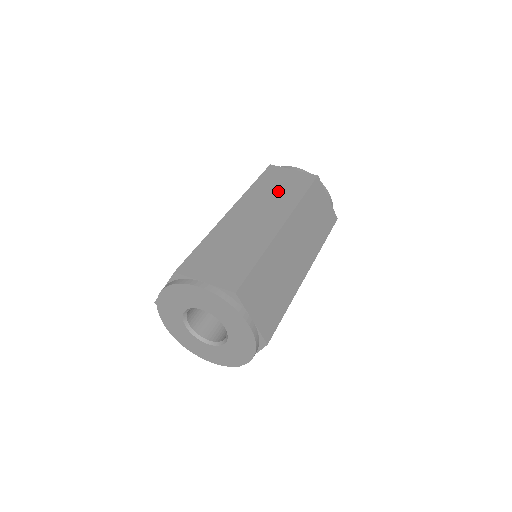
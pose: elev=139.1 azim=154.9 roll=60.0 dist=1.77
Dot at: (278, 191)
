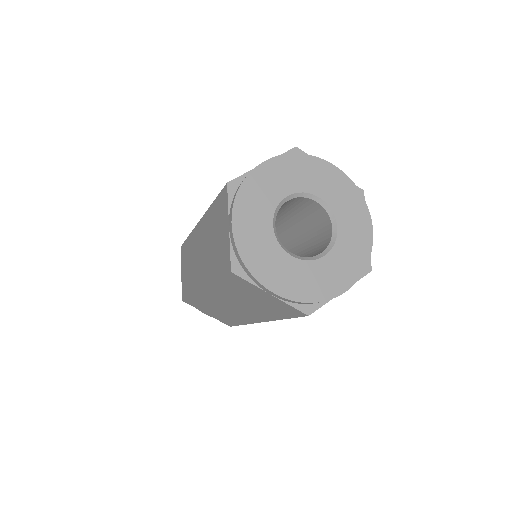
Dot at: occluded
